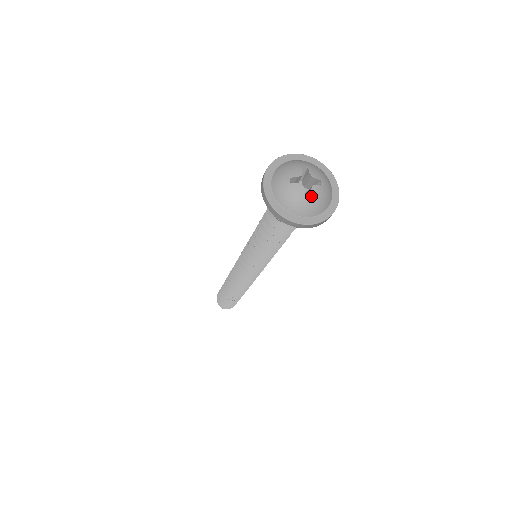
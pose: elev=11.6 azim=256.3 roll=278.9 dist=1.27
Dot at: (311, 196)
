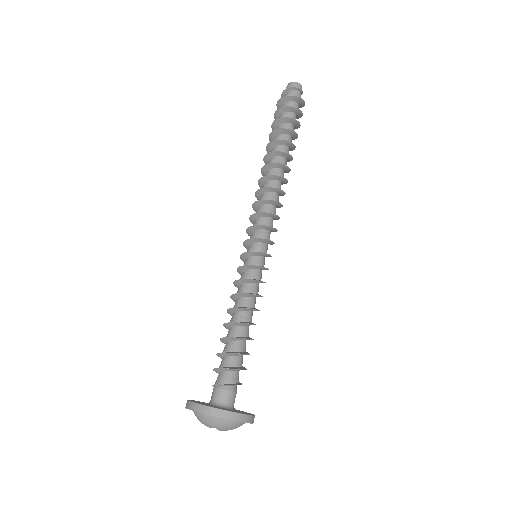
Dot at: occluded
